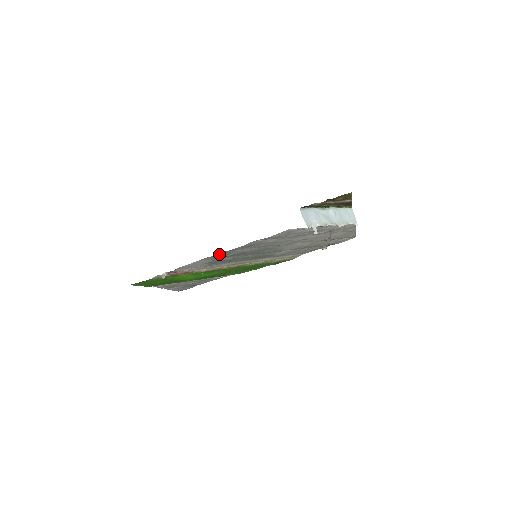
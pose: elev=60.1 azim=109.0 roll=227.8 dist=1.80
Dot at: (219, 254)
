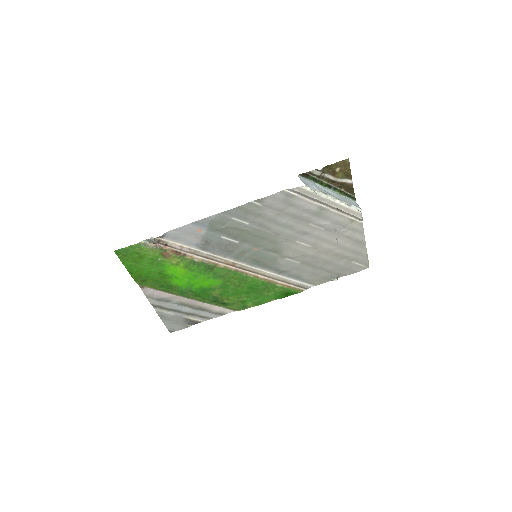
Dot at: (213, 218)
